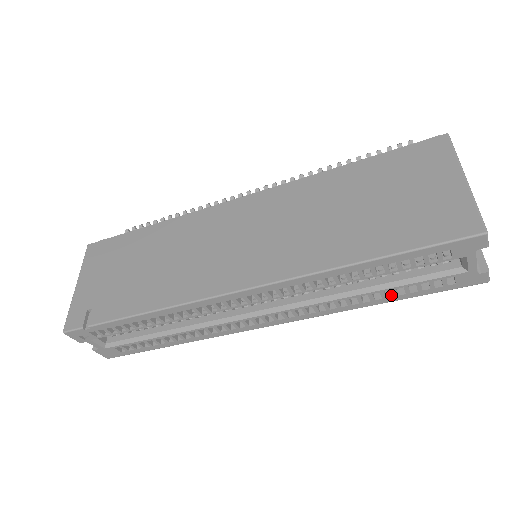
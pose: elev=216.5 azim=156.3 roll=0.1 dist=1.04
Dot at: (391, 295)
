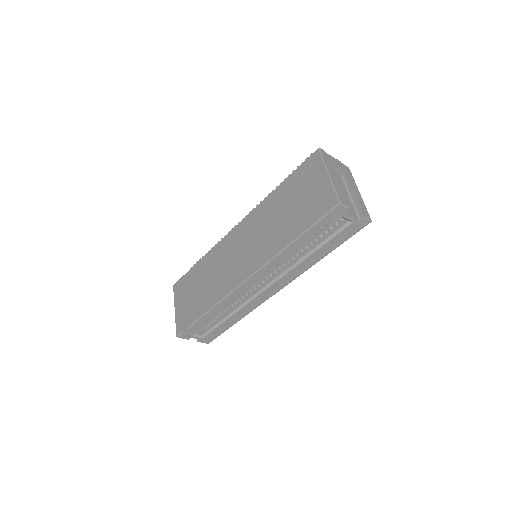
Dot at: (326, 250)
